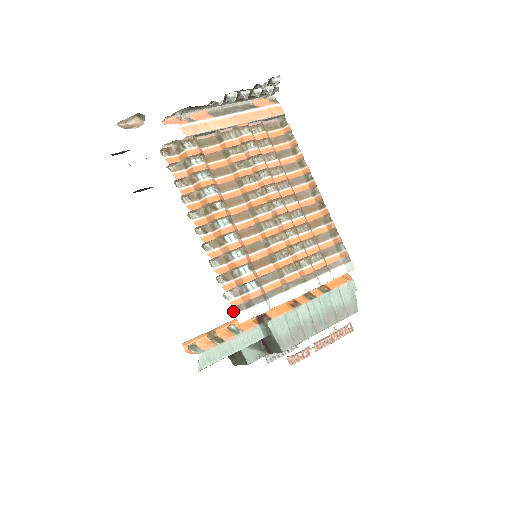
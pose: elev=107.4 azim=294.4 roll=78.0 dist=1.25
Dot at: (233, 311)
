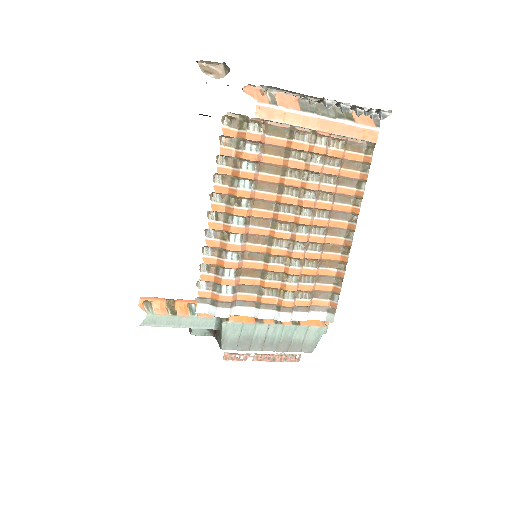
Dot at: (197, 300)
